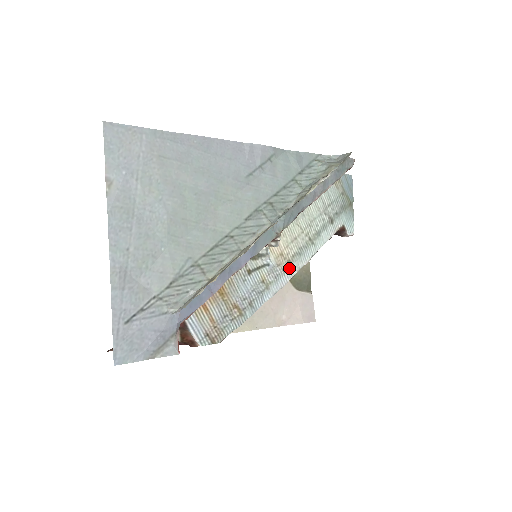
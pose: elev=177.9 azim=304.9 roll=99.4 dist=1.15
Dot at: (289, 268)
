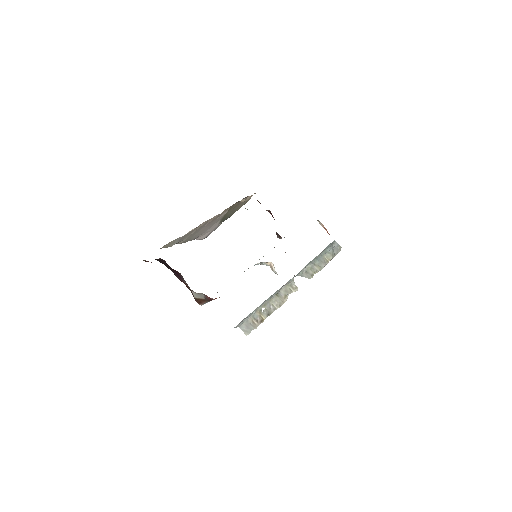
Dot at: occluded
